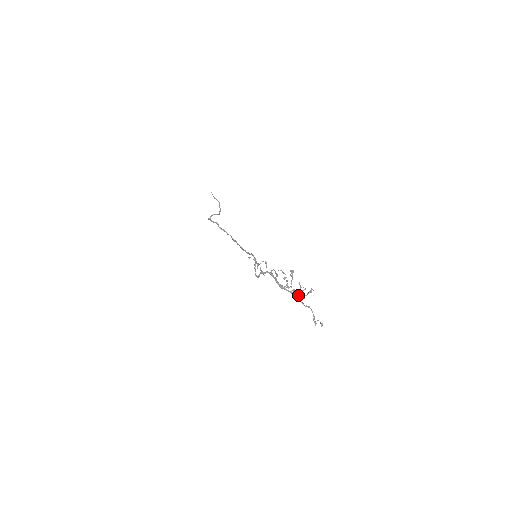
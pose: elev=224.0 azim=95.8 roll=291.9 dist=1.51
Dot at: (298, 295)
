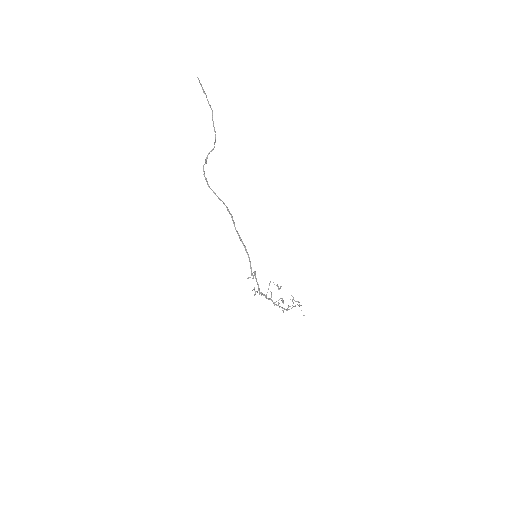
Dot at: occluded
